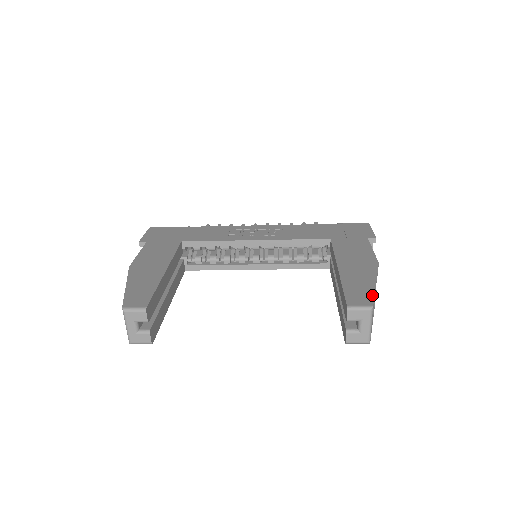
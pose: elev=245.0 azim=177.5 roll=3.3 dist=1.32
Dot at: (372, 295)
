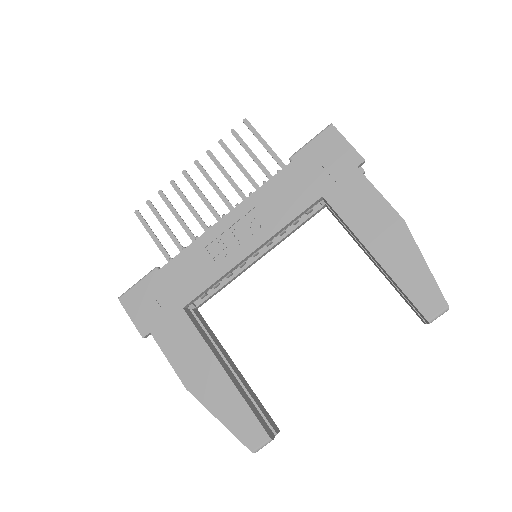
Dot at: (437, 289)
